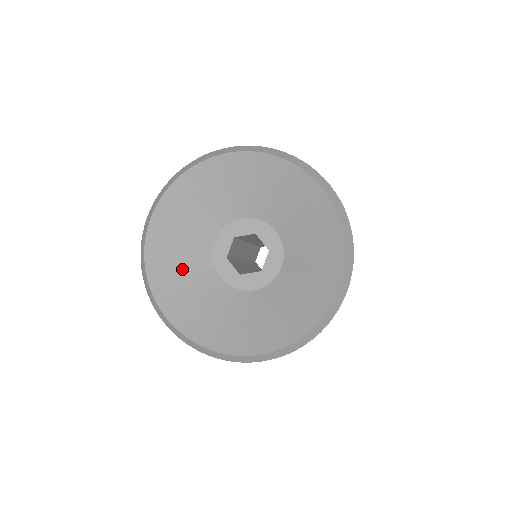
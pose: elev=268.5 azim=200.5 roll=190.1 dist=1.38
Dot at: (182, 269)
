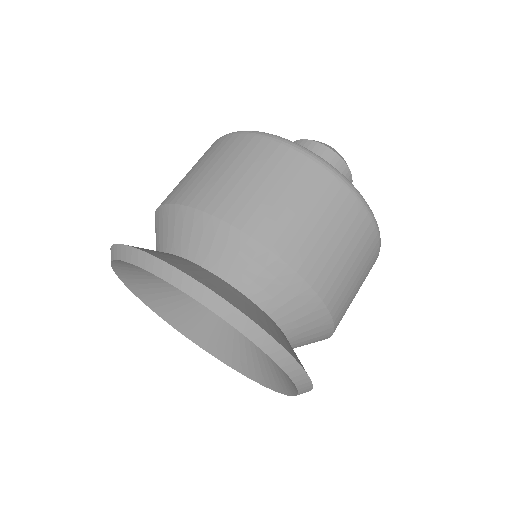
Dot at: (180, 305)
